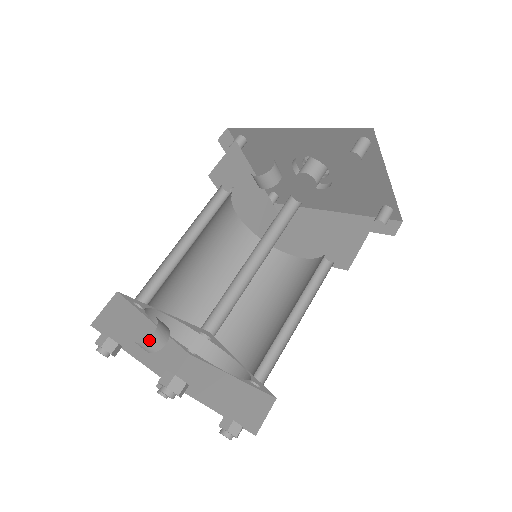
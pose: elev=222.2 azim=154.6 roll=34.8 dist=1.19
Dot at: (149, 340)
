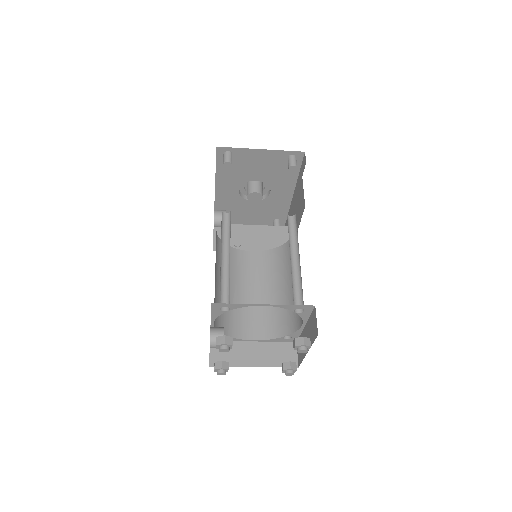
Dot at: (212, 339)
